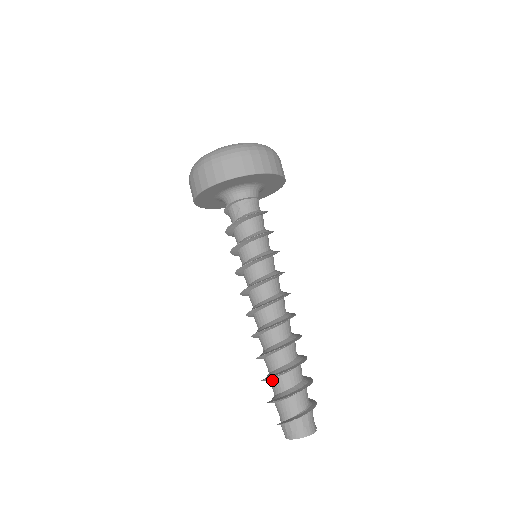
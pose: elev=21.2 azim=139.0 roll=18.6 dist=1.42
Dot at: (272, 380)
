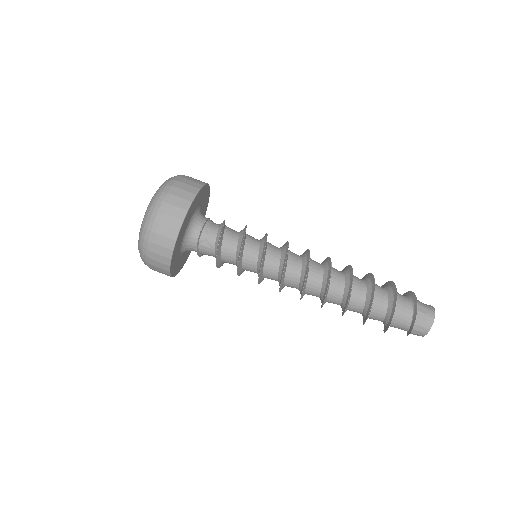
Dot at: (370, 314)
